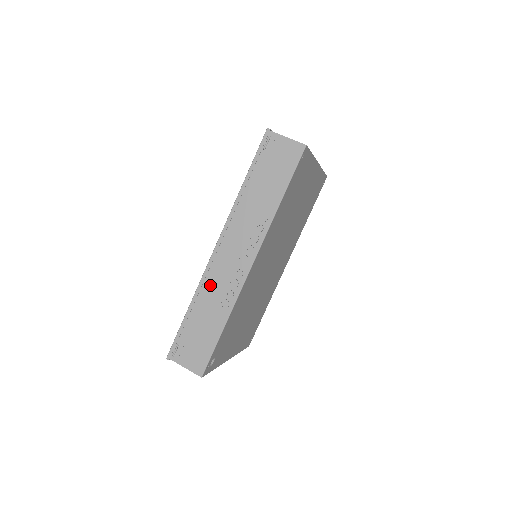
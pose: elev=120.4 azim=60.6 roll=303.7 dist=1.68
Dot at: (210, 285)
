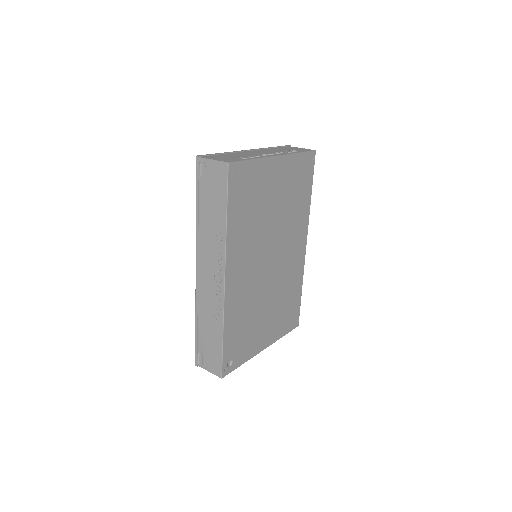
Dot at: (203, 303)
